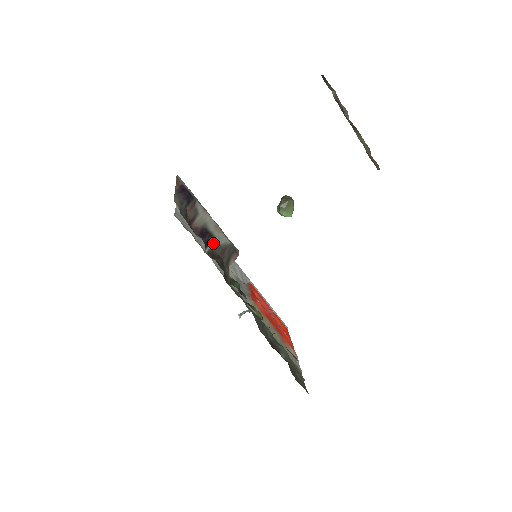
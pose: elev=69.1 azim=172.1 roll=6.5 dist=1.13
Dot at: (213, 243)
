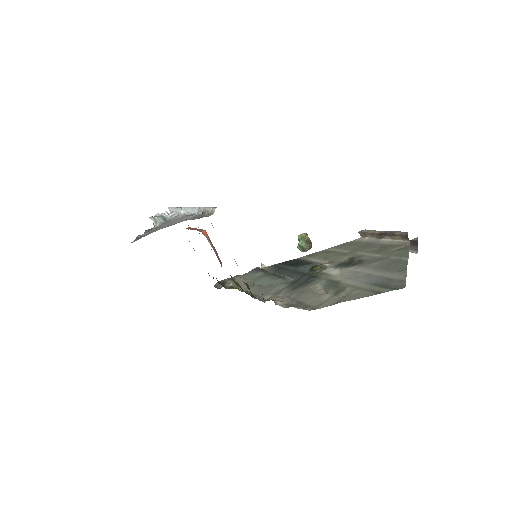
Dot at: occluded
